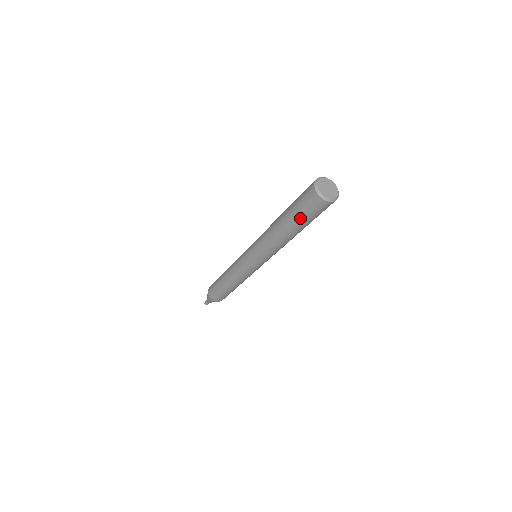
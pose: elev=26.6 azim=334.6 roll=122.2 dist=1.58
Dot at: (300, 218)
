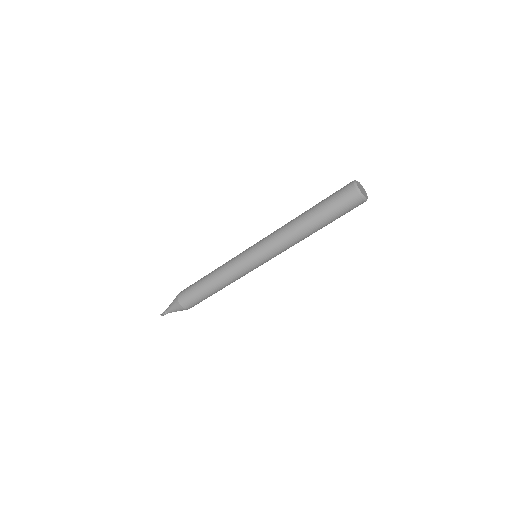
Dot at: (325, 204)
